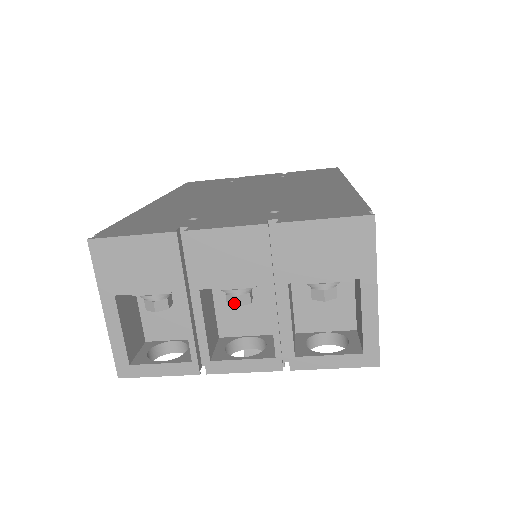
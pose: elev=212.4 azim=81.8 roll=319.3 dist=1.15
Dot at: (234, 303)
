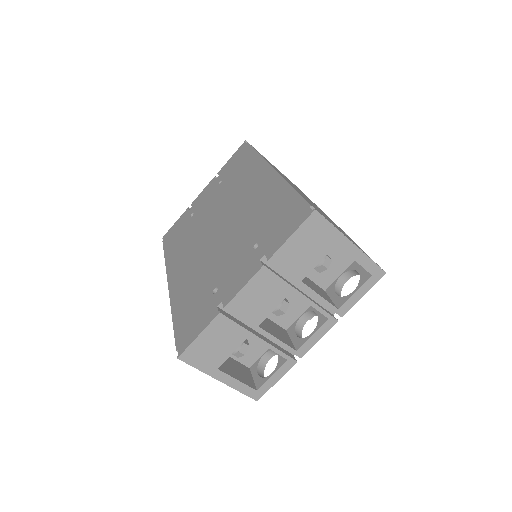
Dot at: (281, 313)
